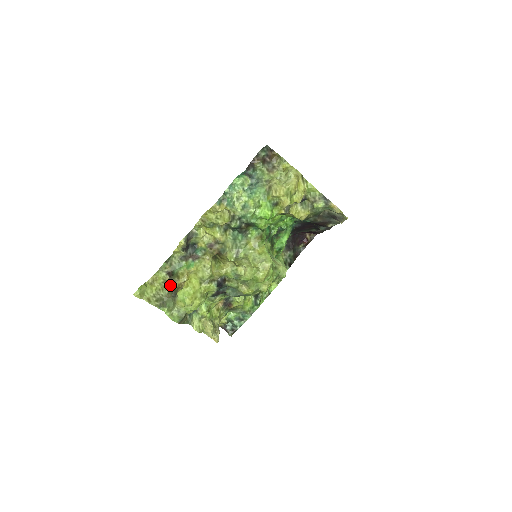
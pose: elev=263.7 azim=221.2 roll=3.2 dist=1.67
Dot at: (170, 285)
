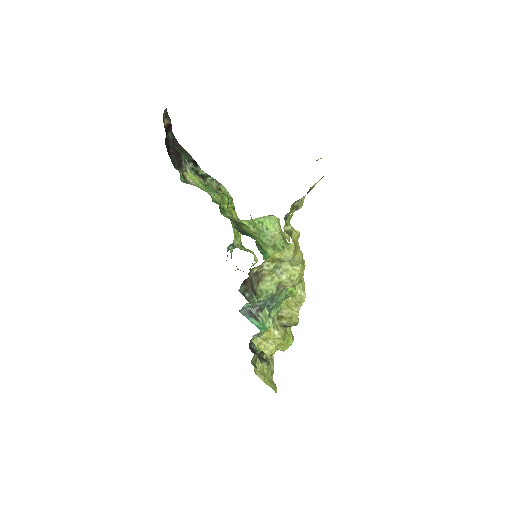
Dot at: (261, 354)
